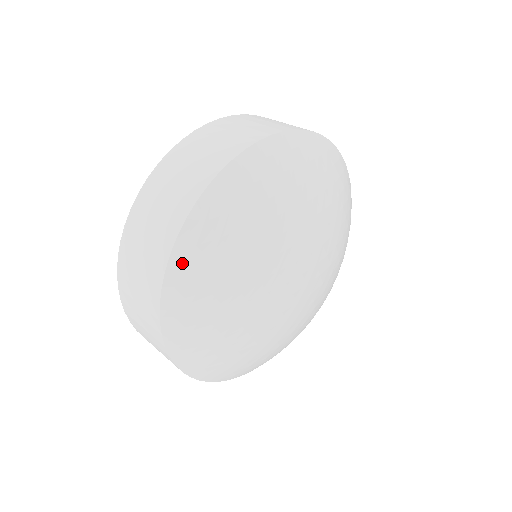
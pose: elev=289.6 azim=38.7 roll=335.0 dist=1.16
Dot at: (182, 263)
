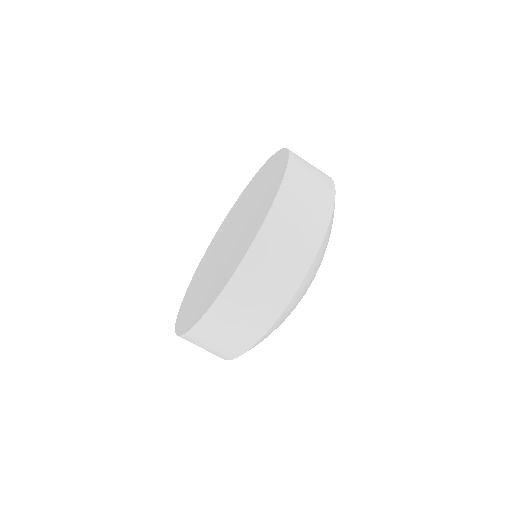
Dot at: (305, 282)
